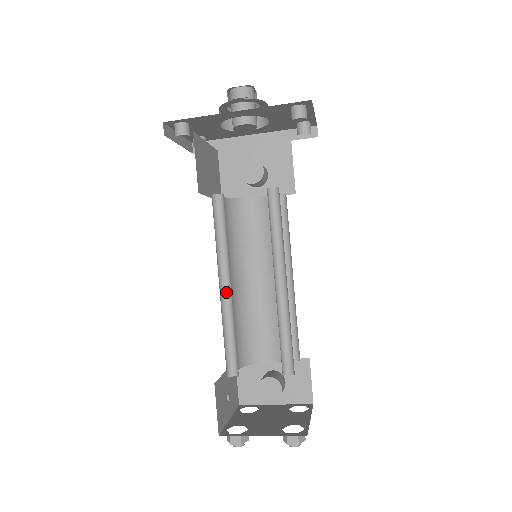
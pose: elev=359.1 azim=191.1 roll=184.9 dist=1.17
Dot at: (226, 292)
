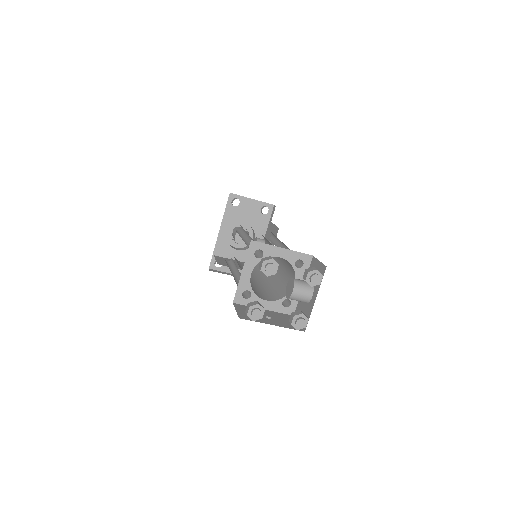
Dot at: occluded
